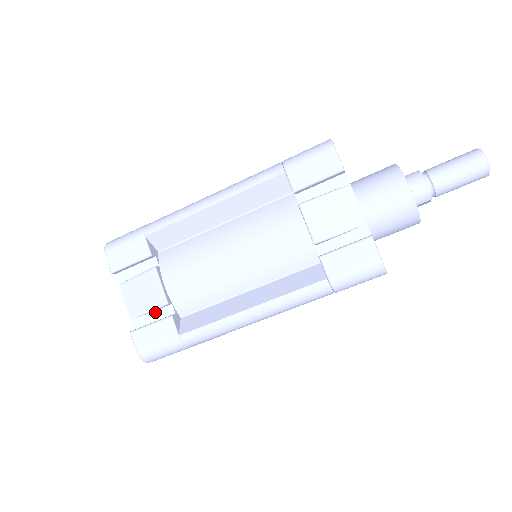
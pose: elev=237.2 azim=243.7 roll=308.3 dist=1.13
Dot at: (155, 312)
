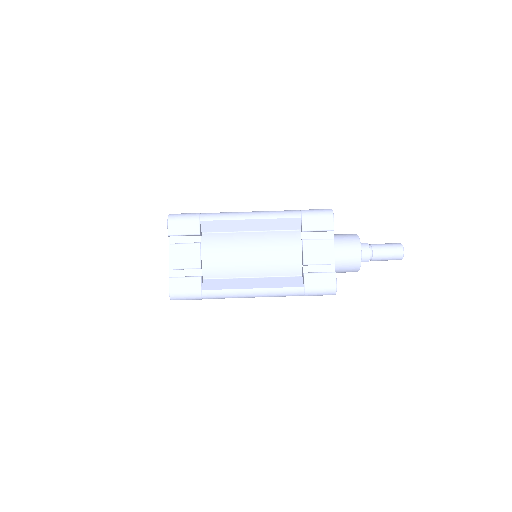
Dot at: (188, 270)
